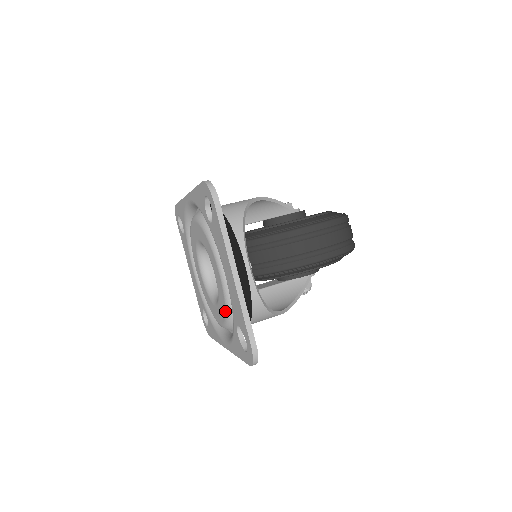
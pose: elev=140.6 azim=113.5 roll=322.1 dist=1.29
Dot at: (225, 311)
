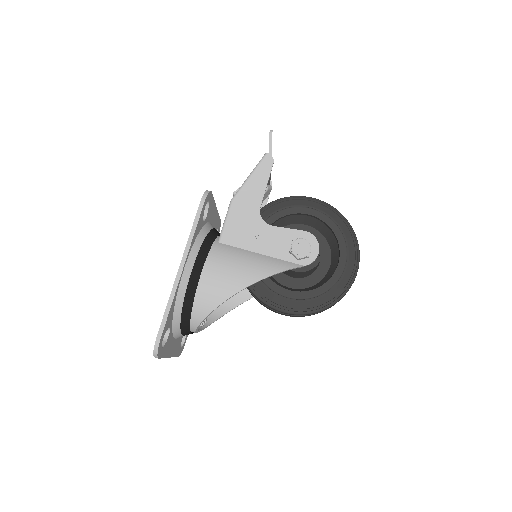
Dot at: occluded
